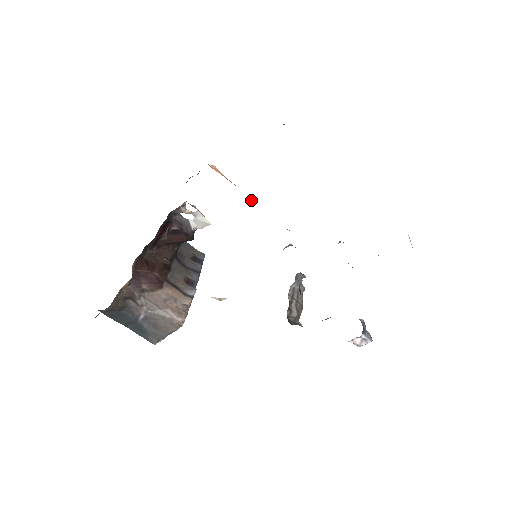
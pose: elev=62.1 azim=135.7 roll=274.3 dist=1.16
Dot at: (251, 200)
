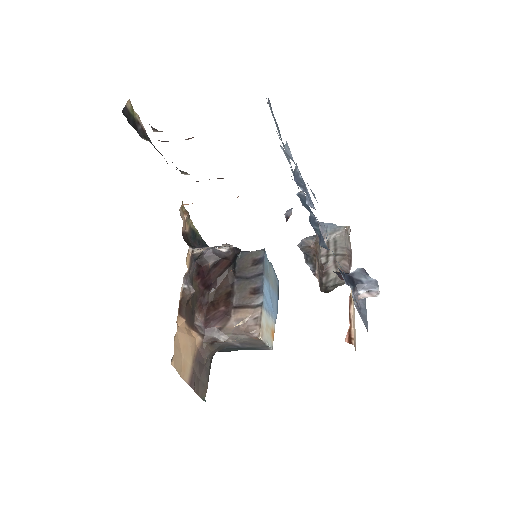
Dot at: occluded
